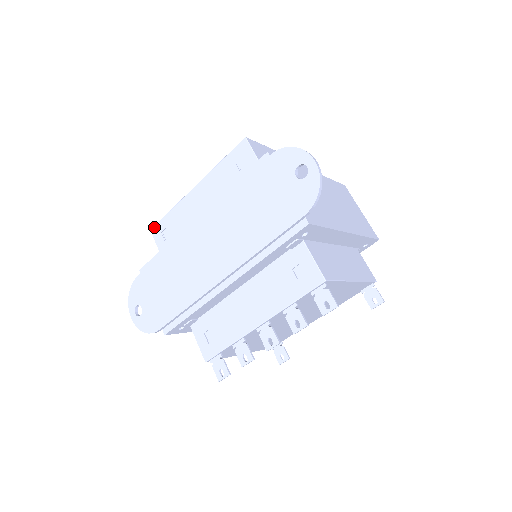
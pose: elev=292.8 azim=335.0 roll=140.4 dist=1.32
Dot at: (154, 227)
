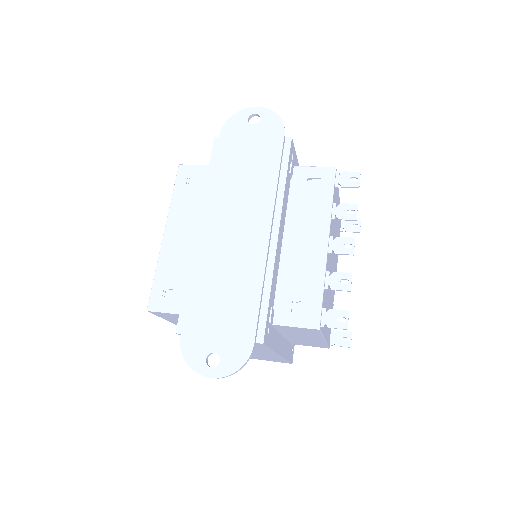
Dot at: (149, 304)
